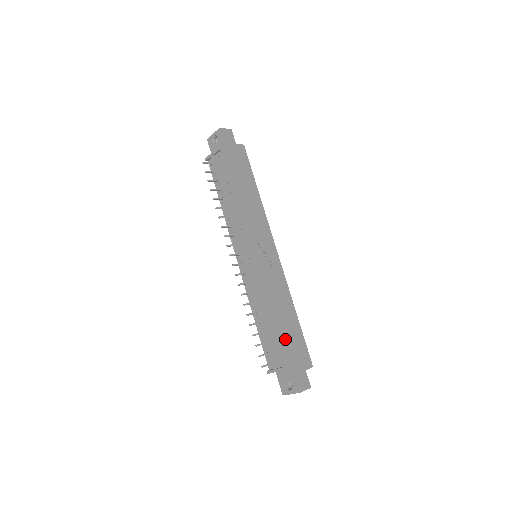
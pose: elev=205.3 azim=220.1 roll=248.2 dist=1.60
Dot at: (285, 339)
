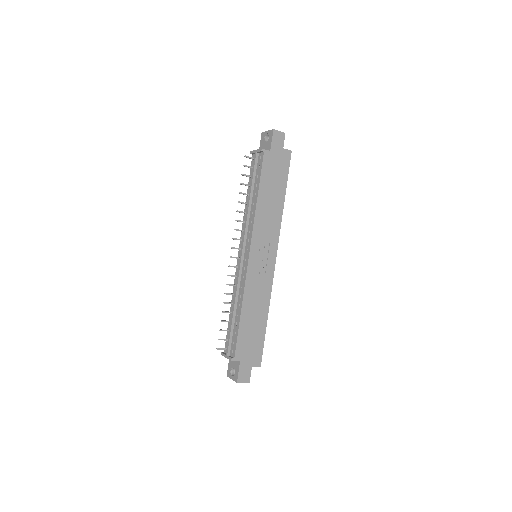
Dot at: (245, 336)
